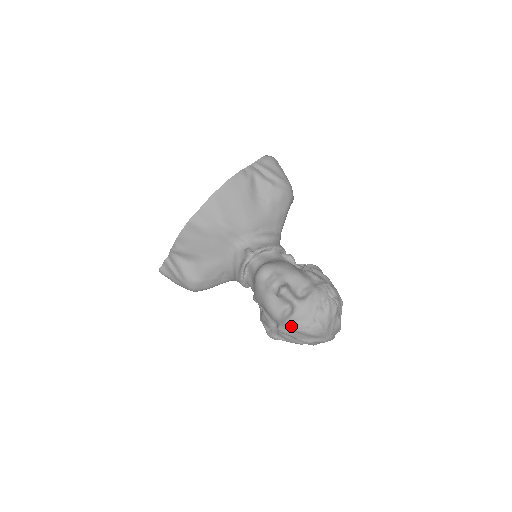
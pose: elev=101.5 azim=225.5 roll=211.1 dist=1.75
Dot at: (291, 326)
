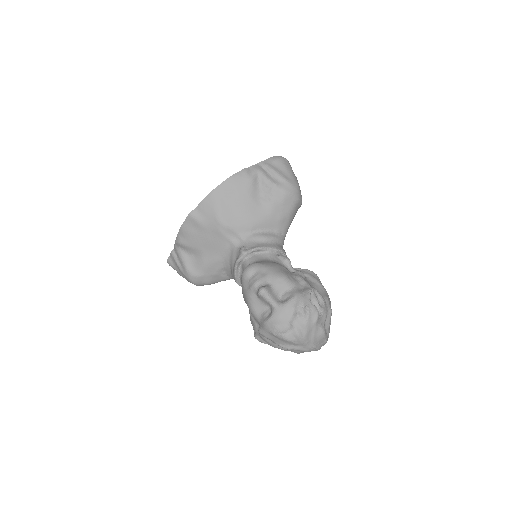
Dot at: (268, 329)
